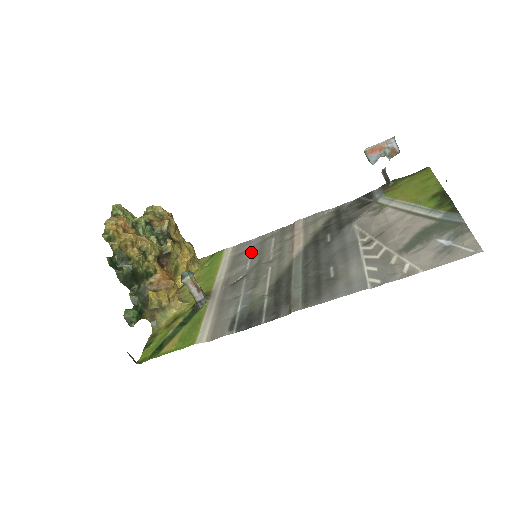
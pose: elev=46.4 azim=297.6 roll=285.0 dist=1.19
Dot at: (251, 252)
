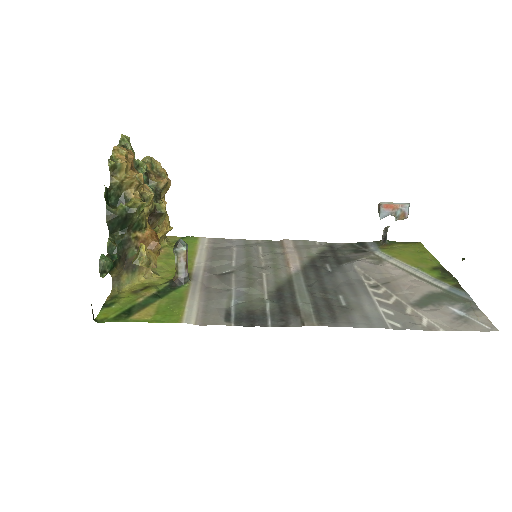
Dot at: (235, 251)
